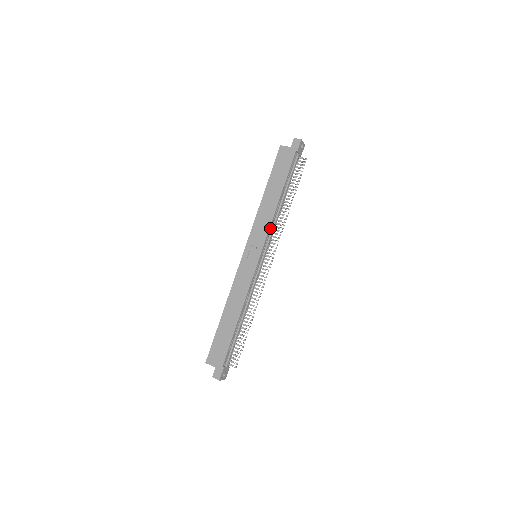
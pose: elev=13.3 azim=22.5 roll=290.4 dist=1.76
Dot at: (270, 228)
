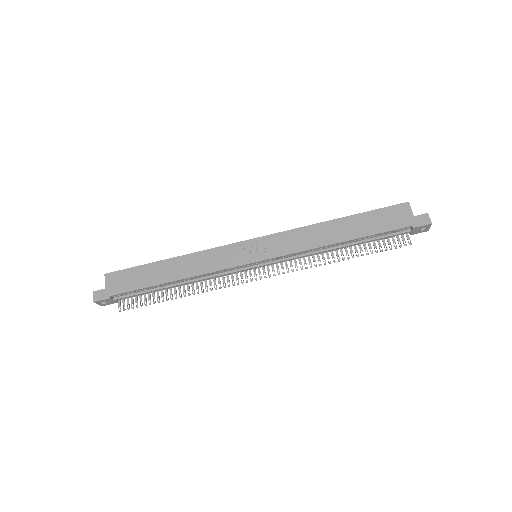
Dot at: (297, 253)
